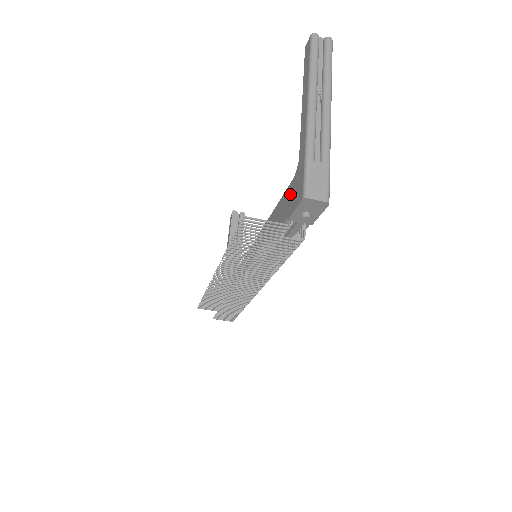
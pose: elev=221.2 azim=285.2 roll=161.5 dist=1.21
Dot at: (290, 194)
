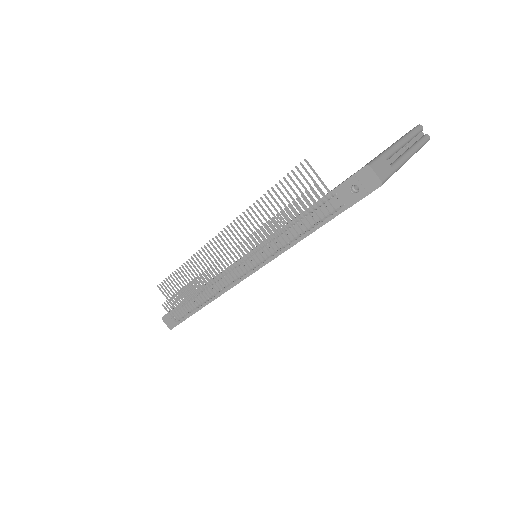
Dot at: occluded
